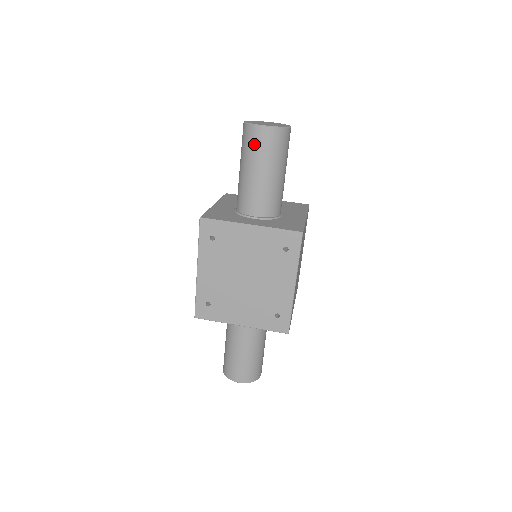
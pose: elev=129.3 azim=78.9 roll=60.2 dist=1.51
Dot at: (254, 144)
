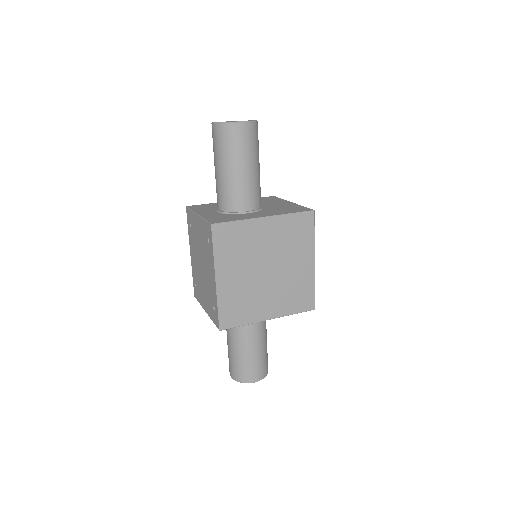
Dot at: (213, 141)
